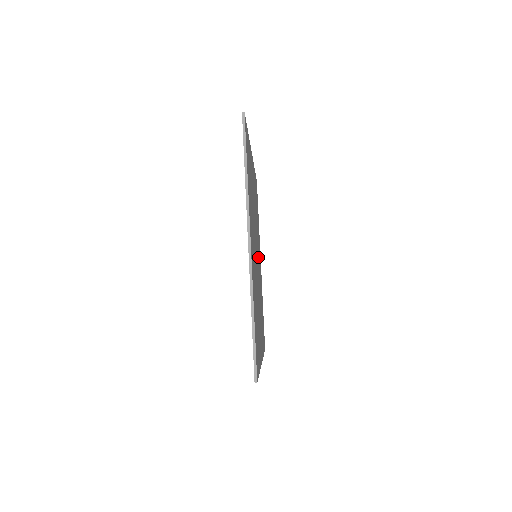
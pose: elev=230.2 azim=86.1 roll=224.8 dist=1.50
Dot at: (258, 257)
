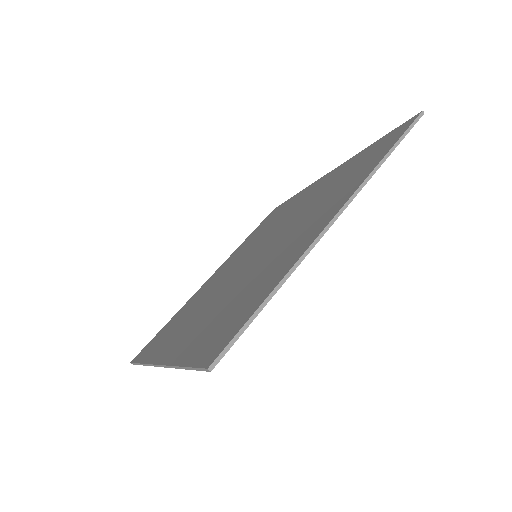
Dot at: occluded
